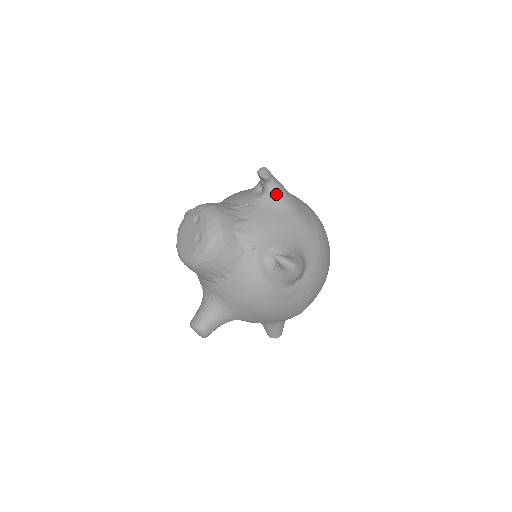
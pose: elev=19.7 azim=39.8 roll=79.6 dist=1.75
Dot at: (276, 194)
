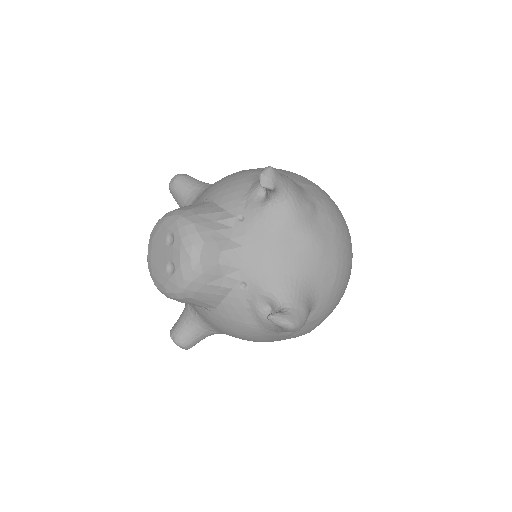
Dot at: (283, 208)
